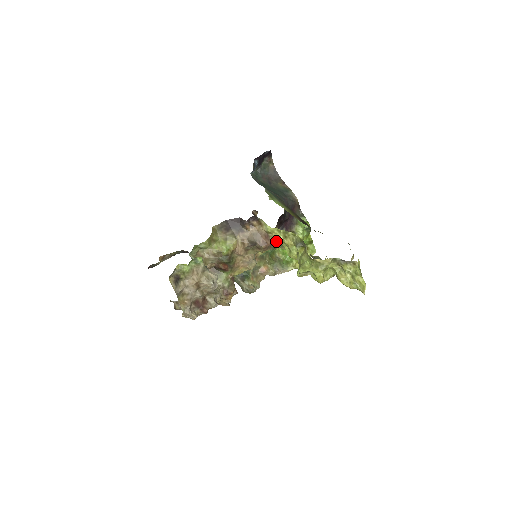
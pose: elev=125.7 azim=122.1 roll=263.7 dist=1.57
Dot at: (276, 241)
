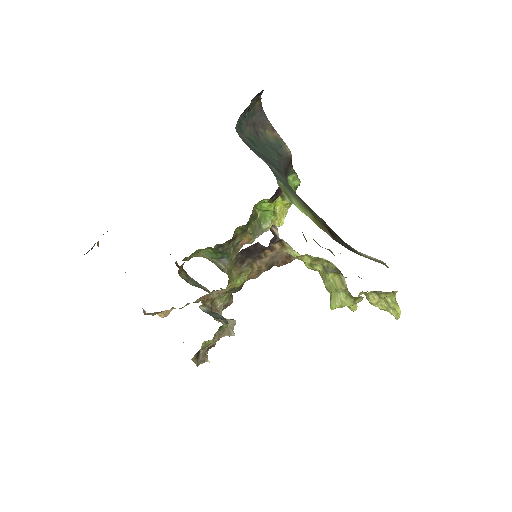
Dot at: occluded
